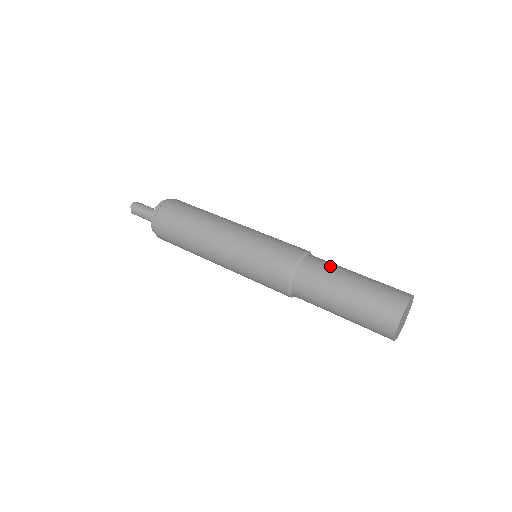
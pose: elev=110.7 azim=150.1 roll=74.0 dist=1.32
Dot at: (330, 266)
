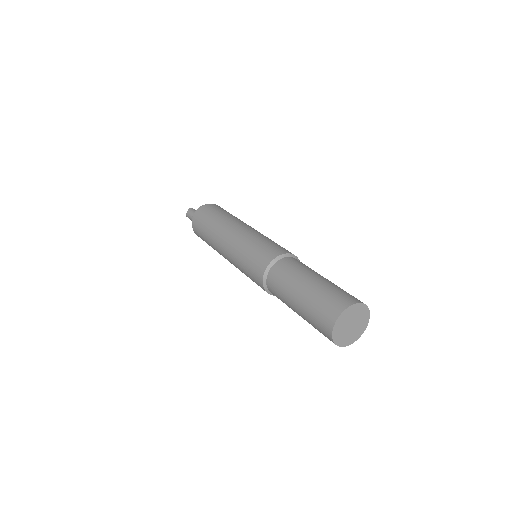
Dot at: (307, 267)
